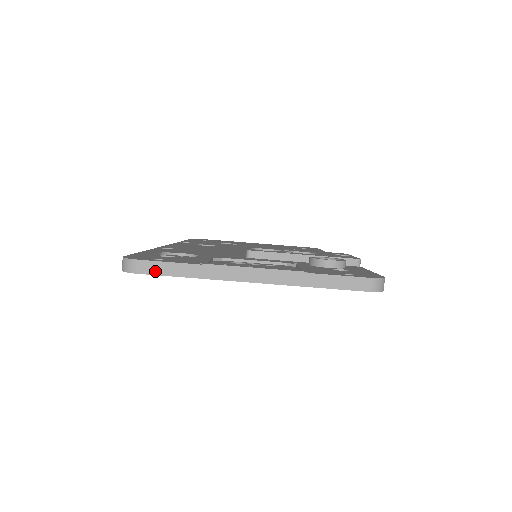
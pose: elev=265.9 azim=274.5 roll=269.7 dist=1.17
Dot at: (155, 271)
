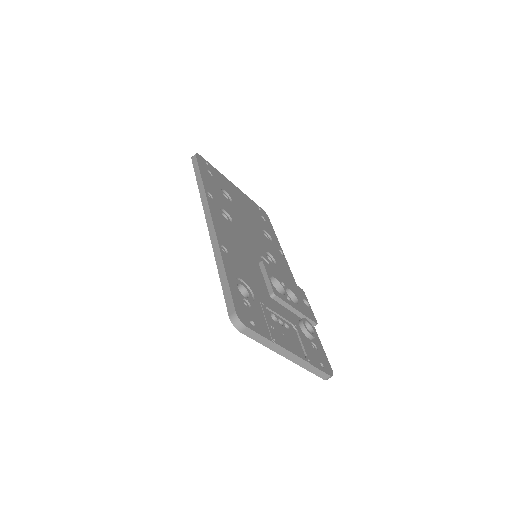
Dot at: (250, 335)
